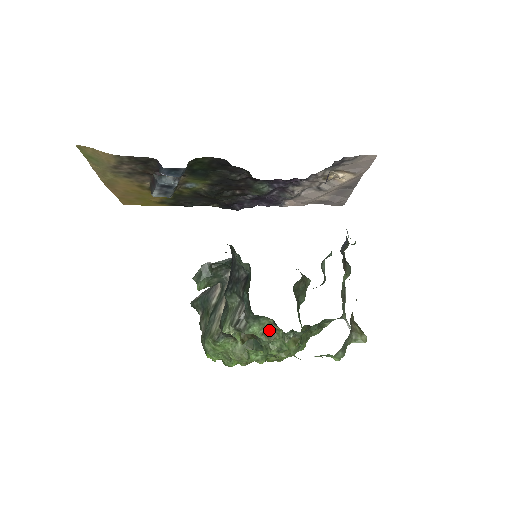
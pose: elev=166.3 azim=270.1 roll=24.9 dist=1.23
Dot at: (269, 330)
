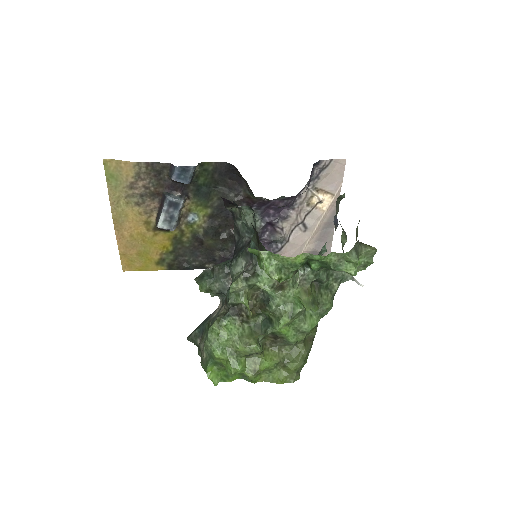
Dot at: (278, 286)
